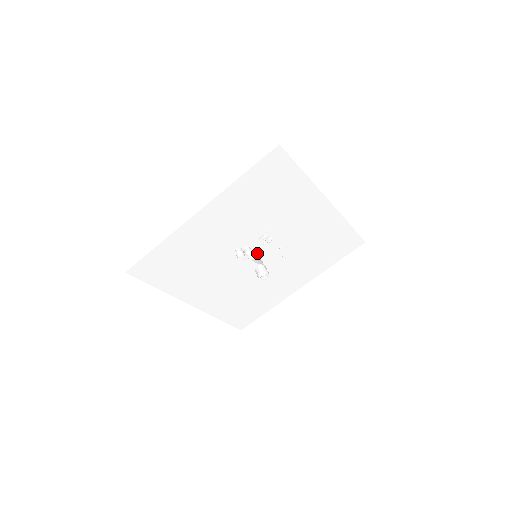
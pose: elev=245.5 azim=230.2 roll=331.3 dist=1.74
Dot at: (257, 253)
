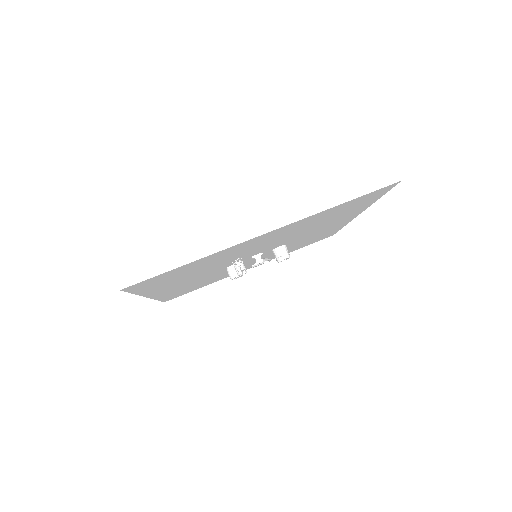
Dot at: (253, 257)
